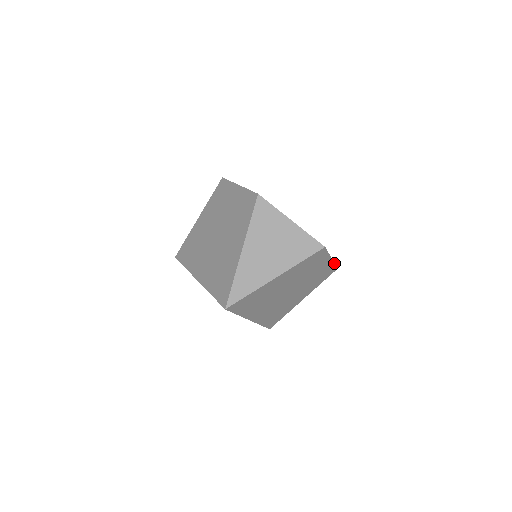
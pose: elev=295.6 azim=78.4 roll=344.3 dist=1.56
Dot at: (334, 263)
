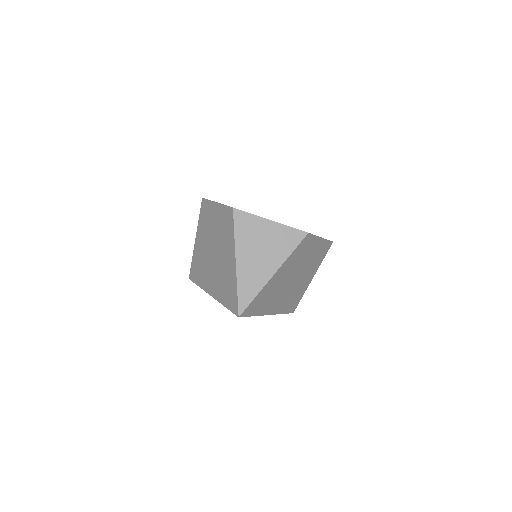
Dot at: (326, 239)
